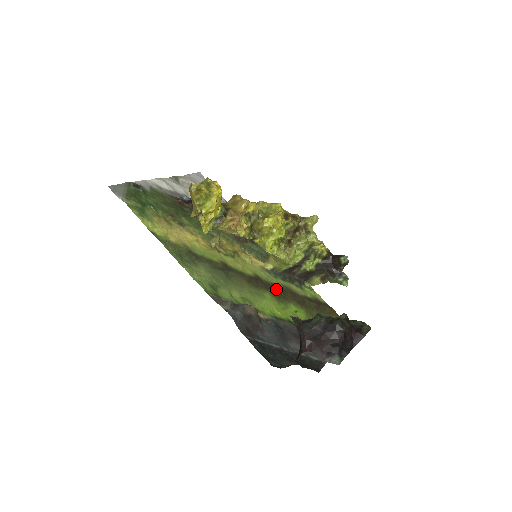
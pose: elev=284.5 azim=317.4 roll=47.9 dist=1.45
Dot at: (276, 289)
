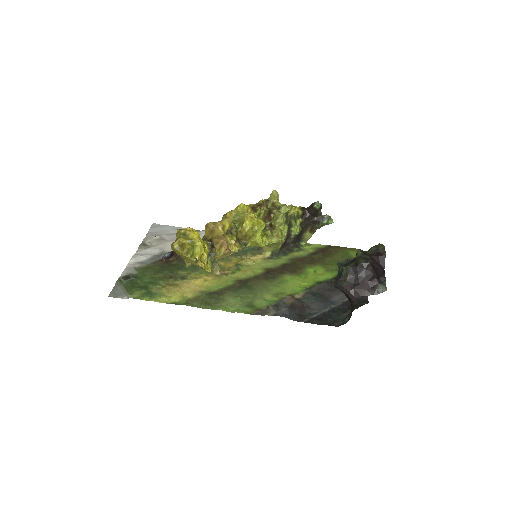
Dot at: (288, 267)
